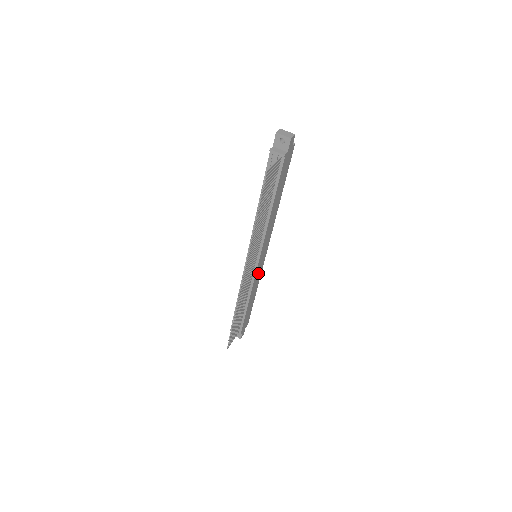
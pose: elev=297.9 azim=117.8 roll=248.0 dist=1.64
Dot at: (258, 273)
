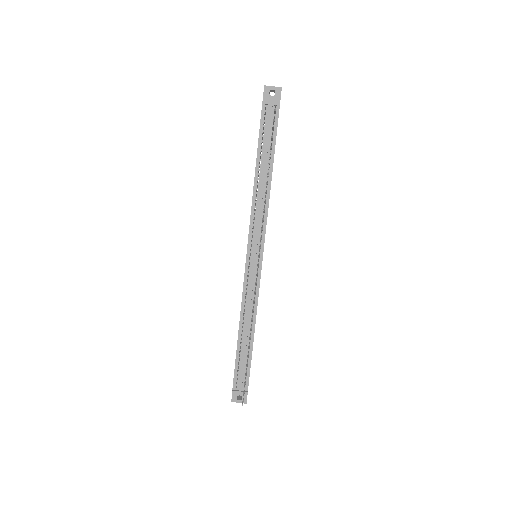
Dot at: occluded
